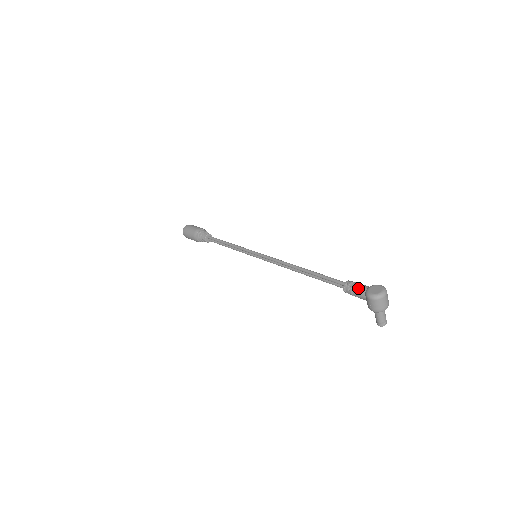
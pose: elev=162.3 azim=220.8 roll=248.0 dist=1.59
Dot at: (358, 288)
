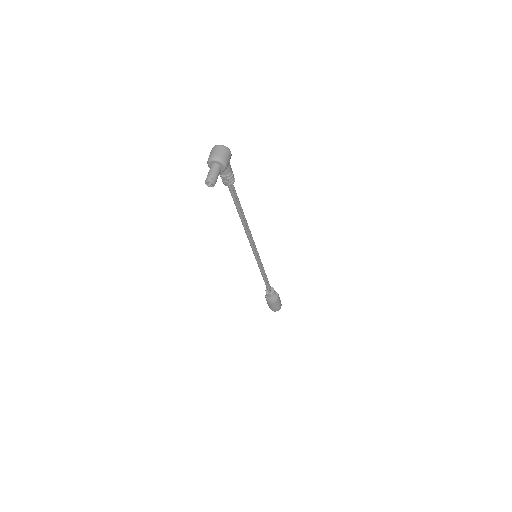
Dot at: occluded
